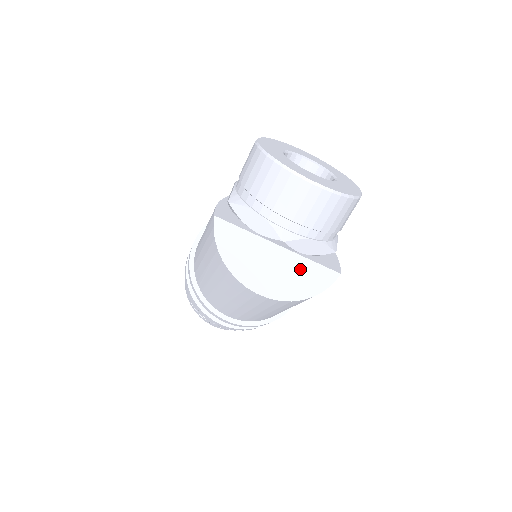
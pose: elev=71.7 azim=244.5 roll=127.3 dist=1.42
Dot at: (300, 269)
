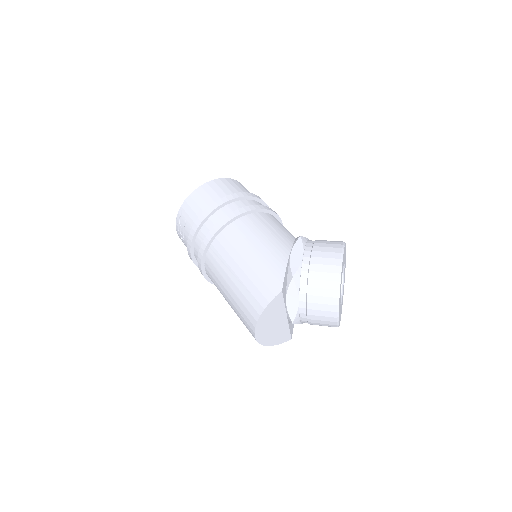
Dot at: (281, 331)
